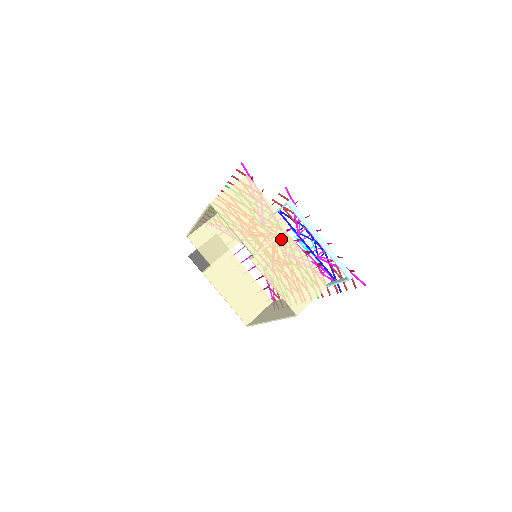
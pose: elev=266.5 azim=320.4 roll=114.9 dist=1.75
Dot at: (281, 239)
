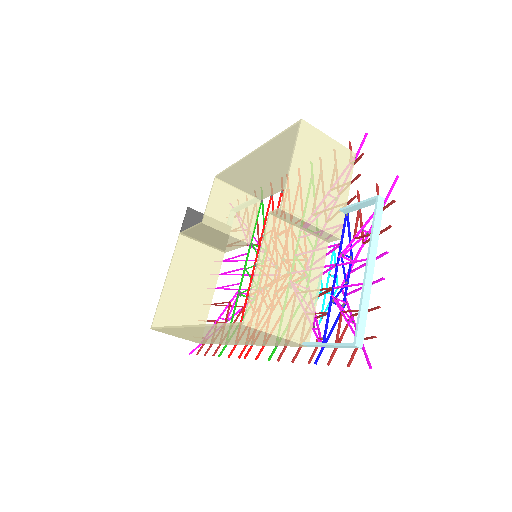
Dot at: (316, 243)
